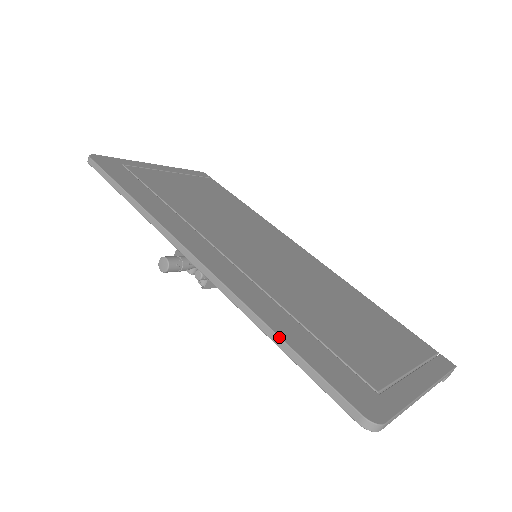
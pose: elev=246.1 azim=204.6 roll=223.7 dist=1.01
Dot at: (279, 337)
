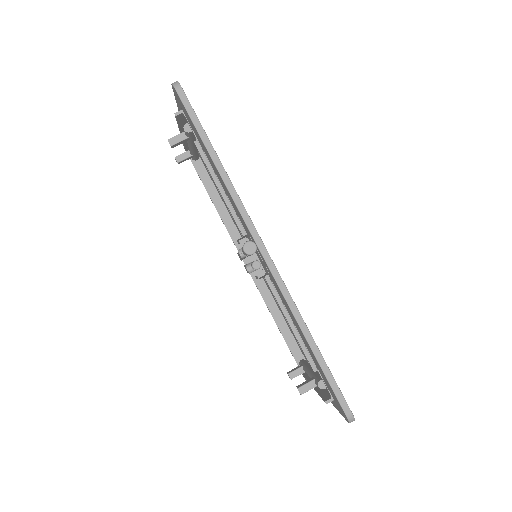
Dot at: (316, 345)
